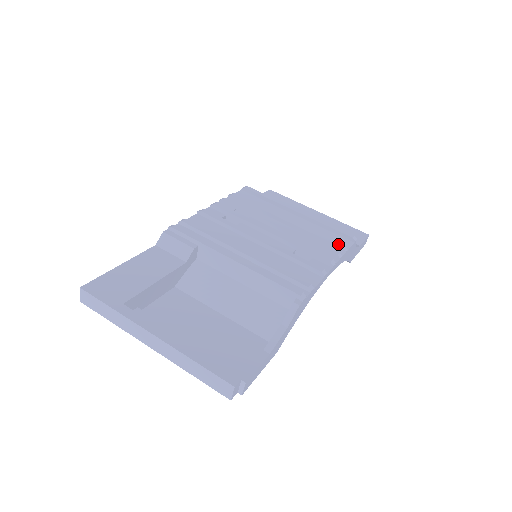
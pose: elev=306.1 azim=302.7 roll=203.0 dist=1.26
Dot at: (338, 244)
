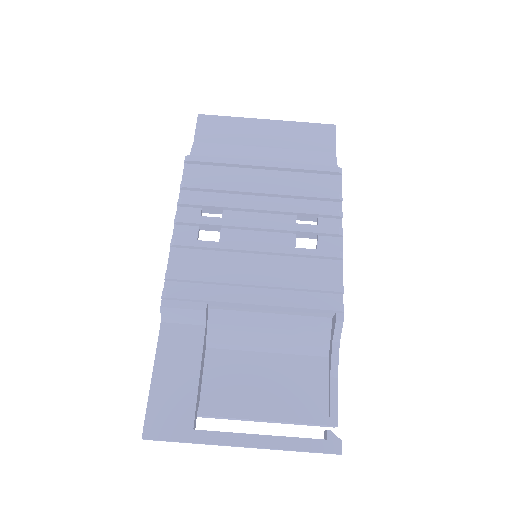
Dot at: (331, 196)
